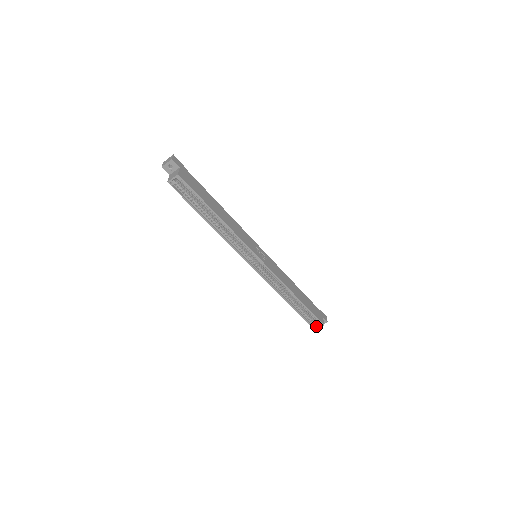
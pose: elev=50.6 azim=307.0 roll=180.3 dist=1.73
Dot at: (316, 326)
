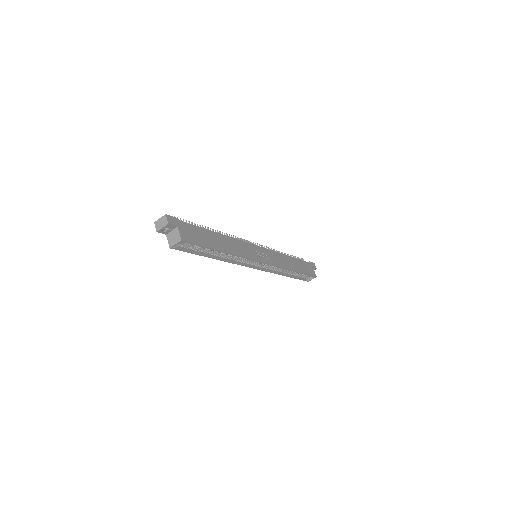
Dot at: (309, 279)
